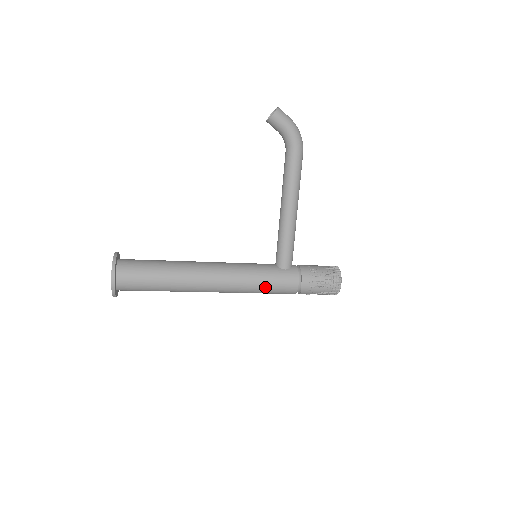
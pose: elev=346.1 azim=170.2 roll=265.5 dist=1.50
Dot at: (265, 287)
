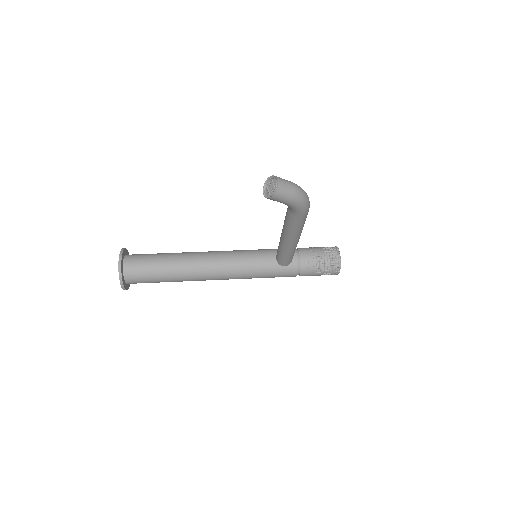
Dot at: occluded
